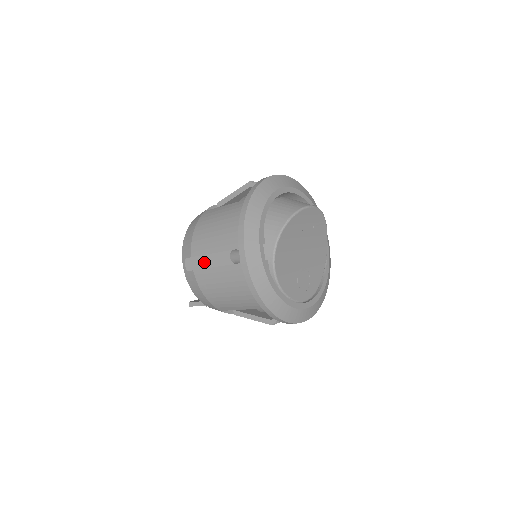
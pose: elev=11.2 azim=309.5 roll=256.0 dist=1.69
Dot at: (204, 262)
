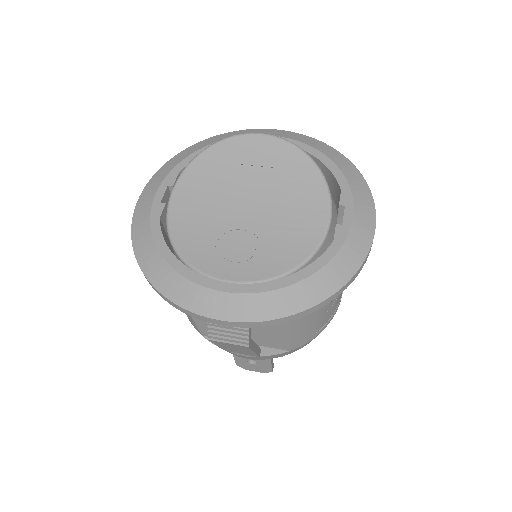
Dot at: occluded
